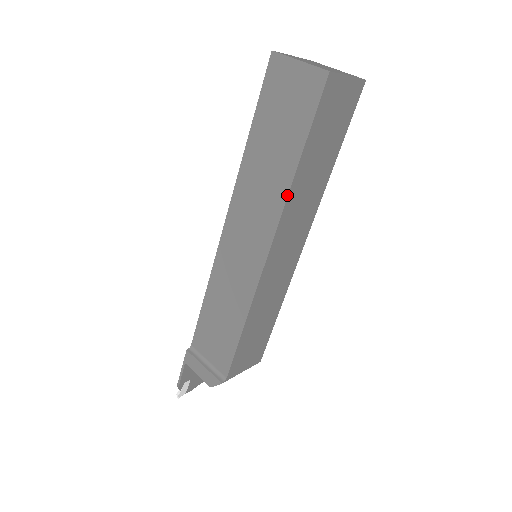
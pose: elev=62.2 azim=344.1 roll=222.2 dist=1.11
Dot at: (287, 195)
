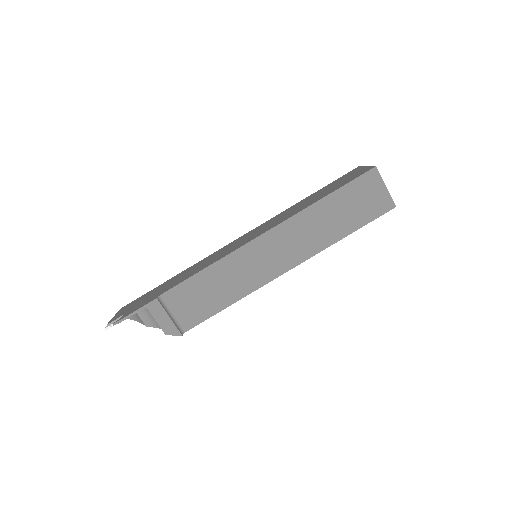
Dot at: occluded
